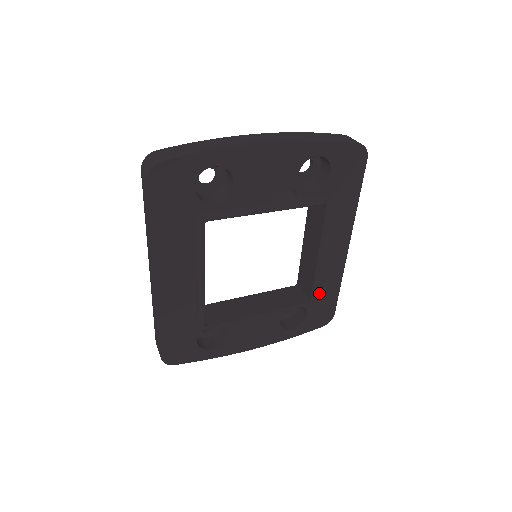
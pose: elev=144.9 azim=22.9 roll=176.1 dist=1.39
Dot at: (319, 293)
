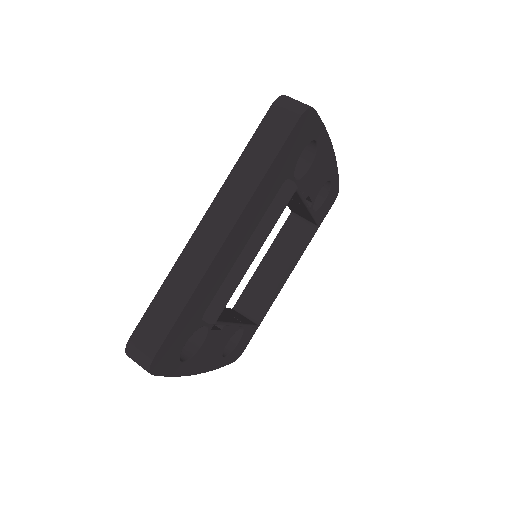
Dot at: occluded
